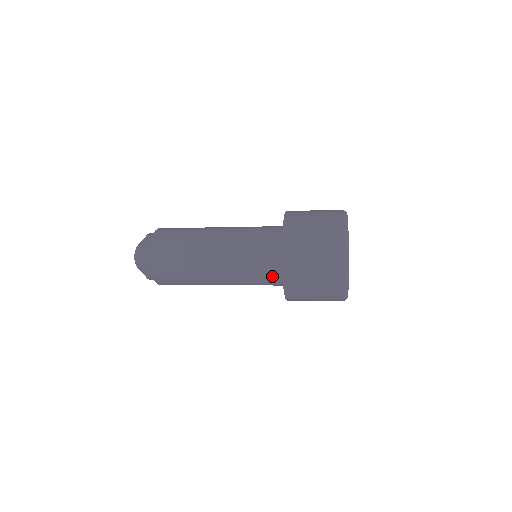
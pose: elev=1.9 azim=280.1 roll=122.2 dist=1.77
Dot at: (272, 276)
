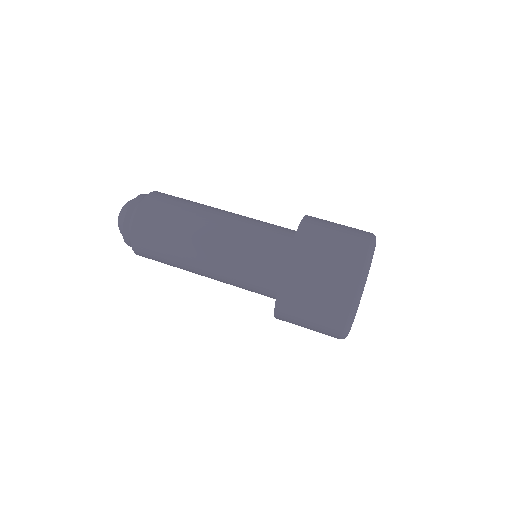
Dot at: occluded
